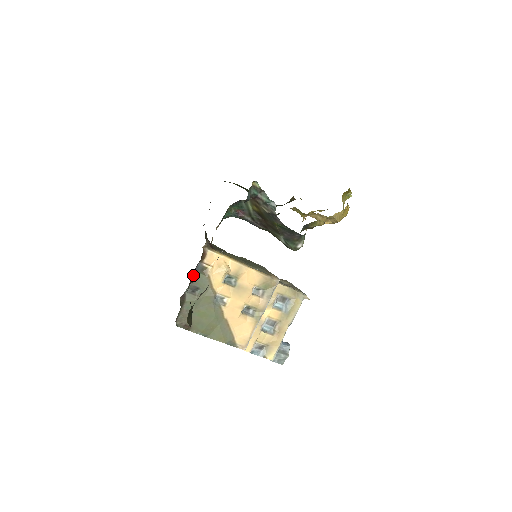
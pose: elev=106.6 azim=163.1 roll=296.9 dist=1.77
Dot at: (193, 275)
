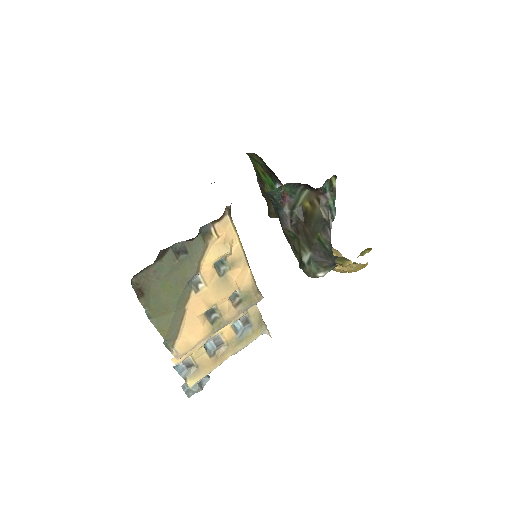
Dot at: occluded
